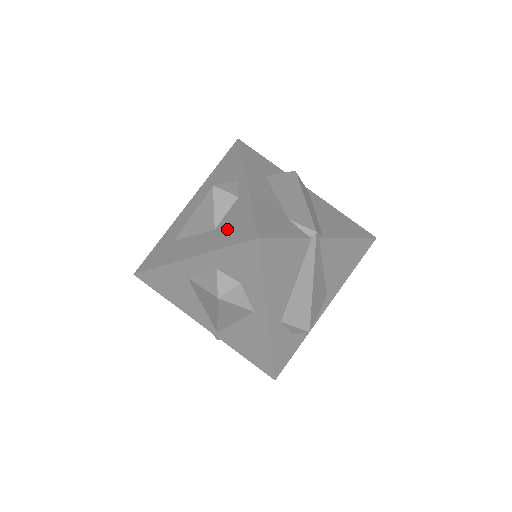
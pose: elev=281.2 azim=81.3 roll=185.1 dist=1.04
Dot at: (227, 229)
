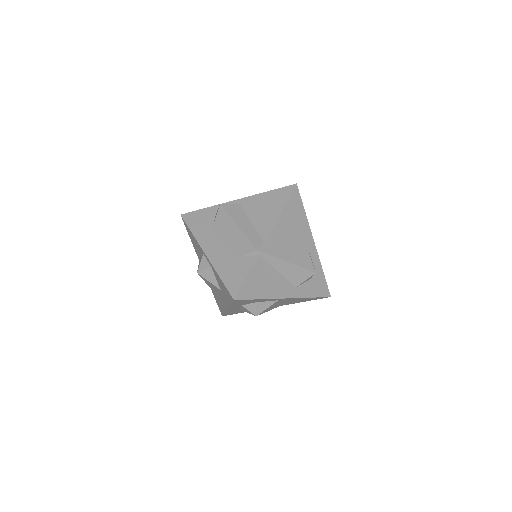
Dot at: (223, 291)
